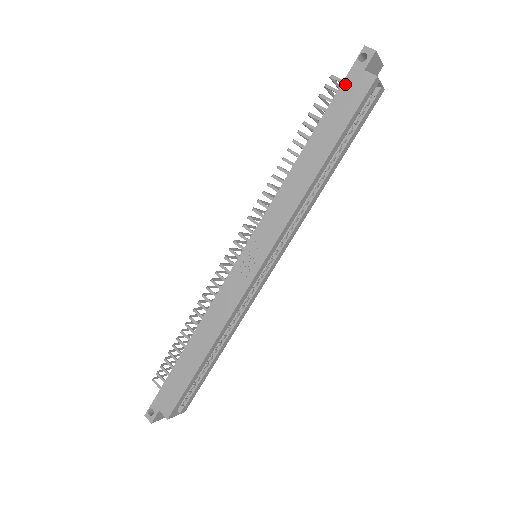
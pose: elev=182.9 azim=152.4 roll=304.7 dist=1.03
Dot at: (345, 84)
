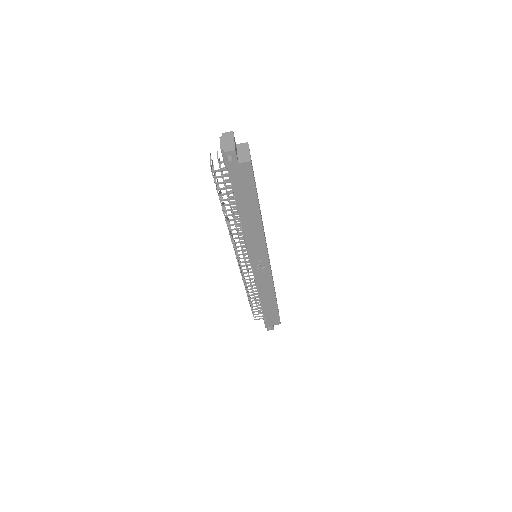
Dot at: (232, 176)
